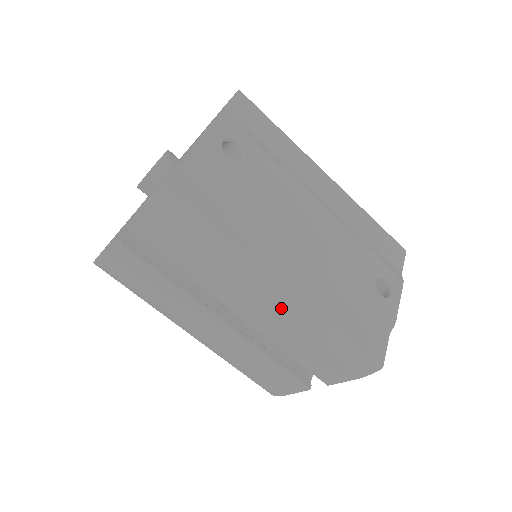
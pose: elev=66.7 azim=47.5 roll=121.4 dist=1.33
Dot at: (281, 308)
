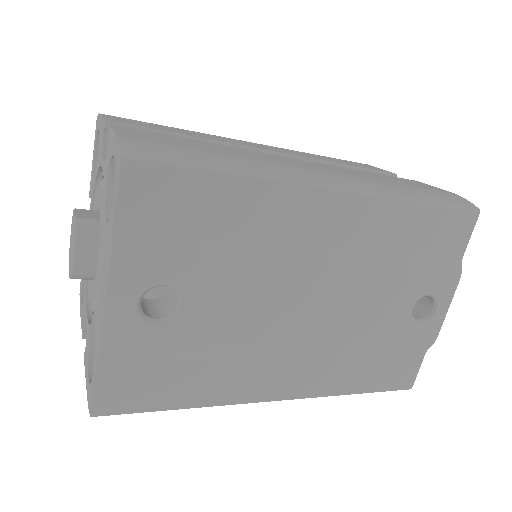
Dot at: occluded
